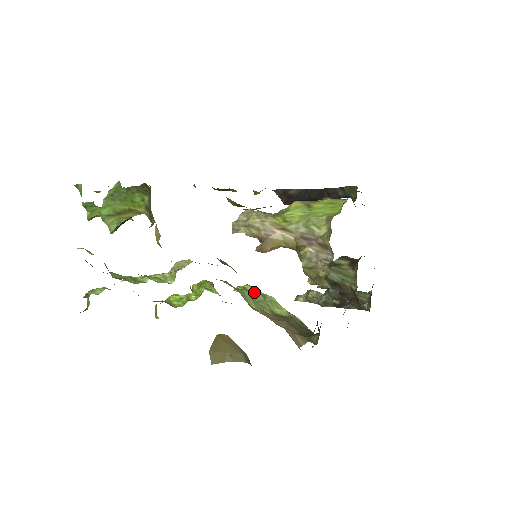
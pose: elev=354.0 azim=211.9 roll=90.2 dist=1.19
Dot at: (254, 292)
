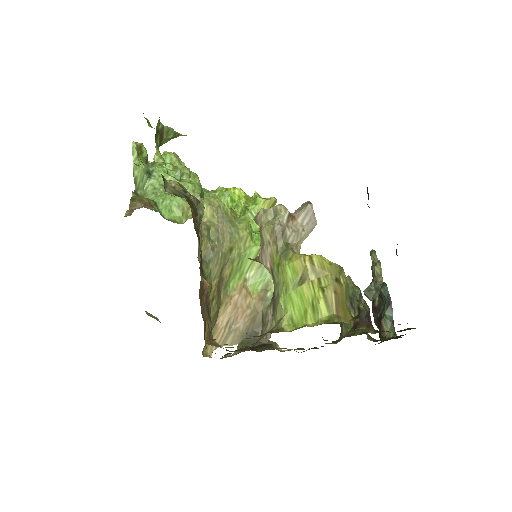
Dot at: occluded
